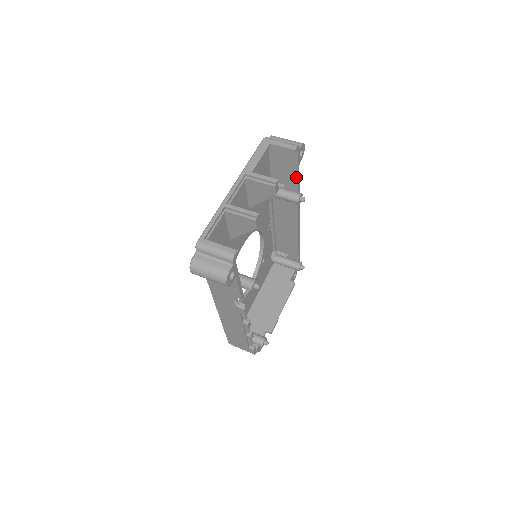
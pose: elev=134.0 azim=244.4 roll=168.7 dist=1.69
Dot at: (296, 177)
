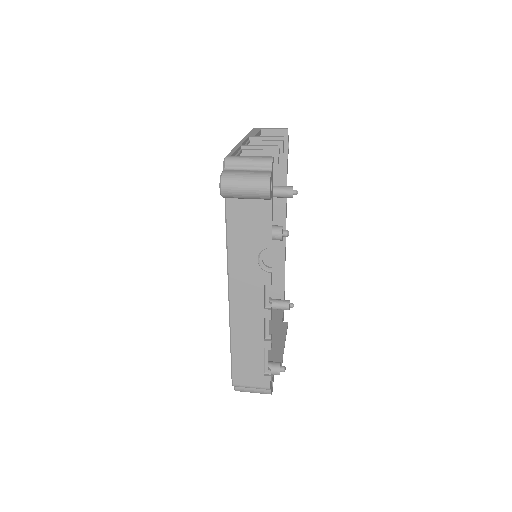
Dot at: (285, 171)
